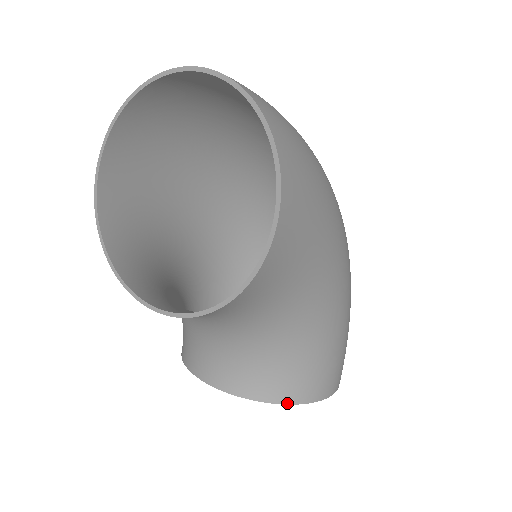
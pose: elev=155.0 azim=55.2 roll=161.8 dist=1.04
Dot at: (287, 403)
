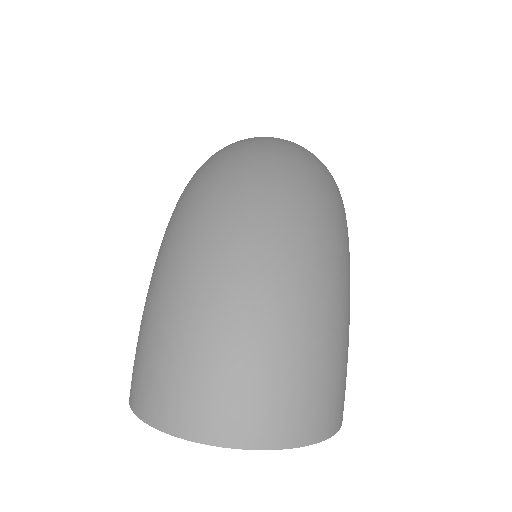
Dot at: occluded
